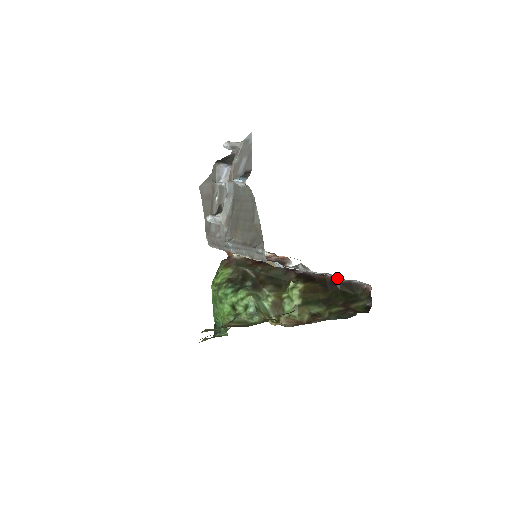
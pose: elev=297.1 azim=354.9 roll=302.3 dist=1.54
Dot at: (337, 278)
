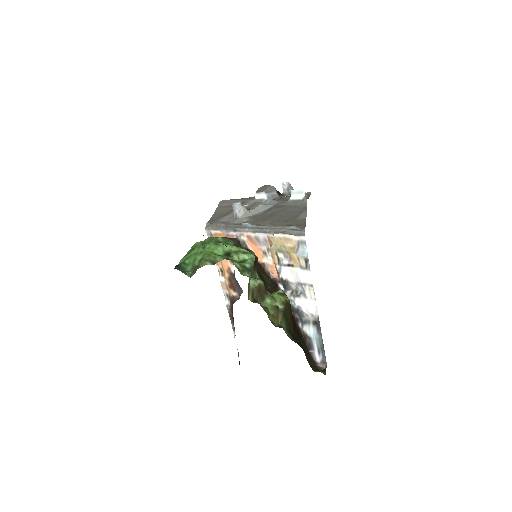
Dot at: (306, 333)
